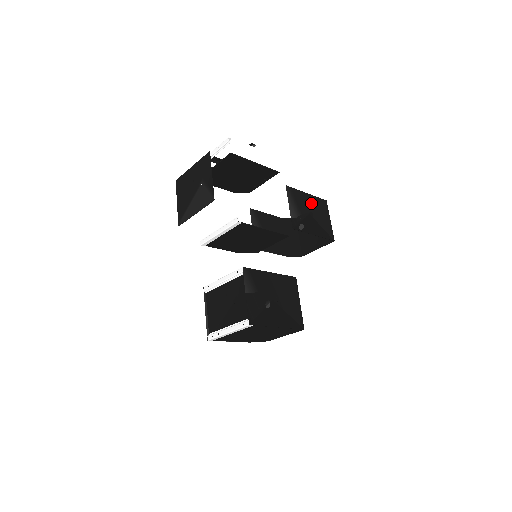
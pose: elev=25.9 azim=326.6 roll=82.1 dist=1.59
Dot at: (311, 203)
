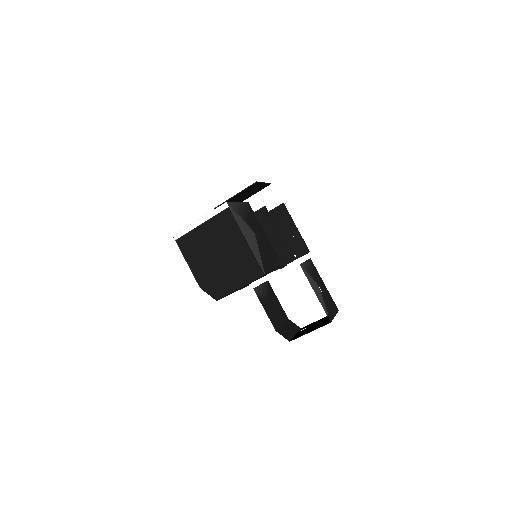
Dot at: (324, 289)
